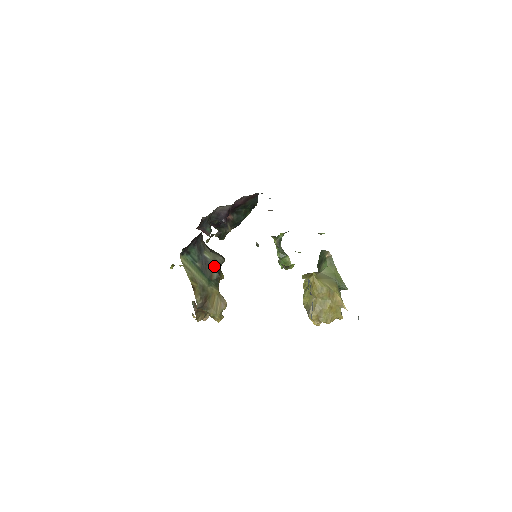
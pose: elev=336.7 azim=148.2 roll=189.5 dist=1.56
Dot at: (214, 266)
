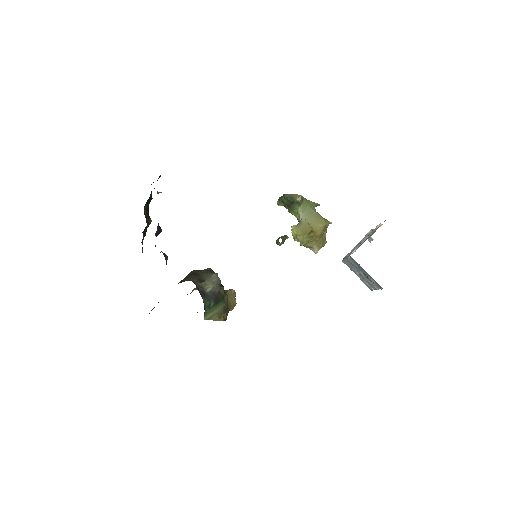
Dot at: (218, 288)
